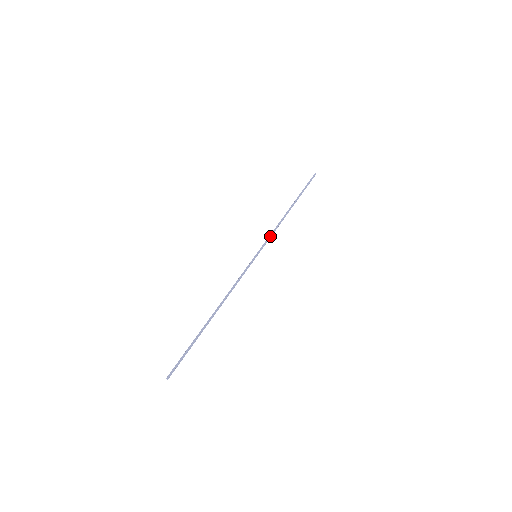
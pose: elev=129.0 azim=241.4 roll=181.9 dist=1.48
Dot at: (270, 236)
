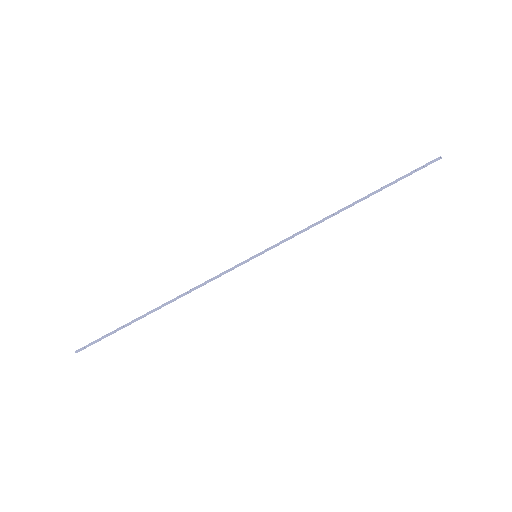
Dot at: (293, 236)
